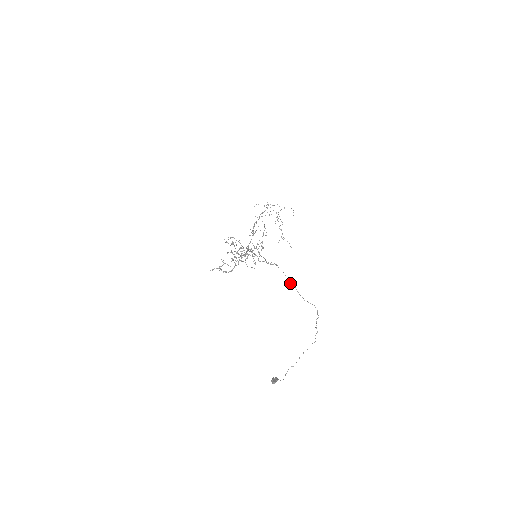
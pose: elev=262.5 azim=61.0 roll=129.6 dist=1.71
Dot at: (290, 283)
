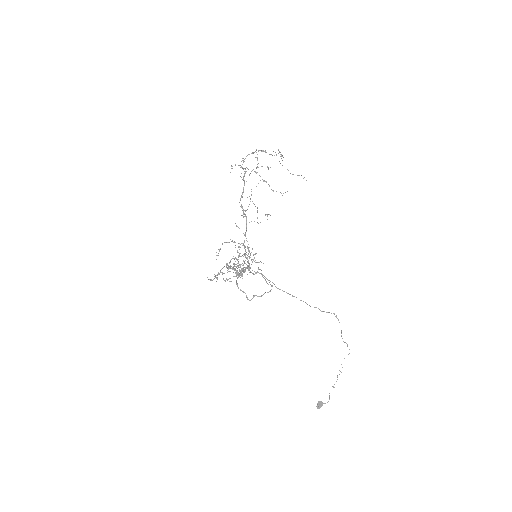
Dot at: occluded
